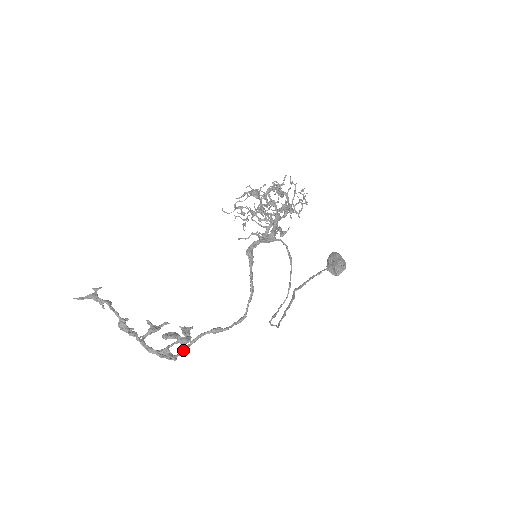
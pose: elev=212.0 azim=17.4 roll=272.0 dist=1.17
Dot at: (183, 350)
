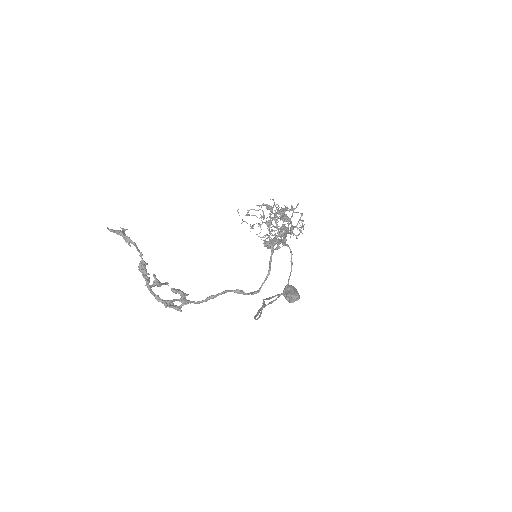
Dot at: (211, 298)
